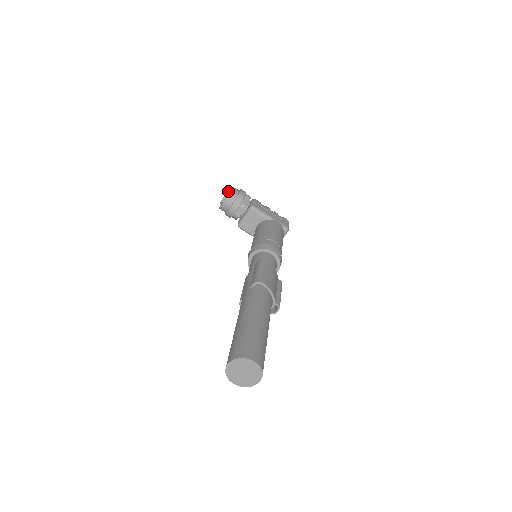
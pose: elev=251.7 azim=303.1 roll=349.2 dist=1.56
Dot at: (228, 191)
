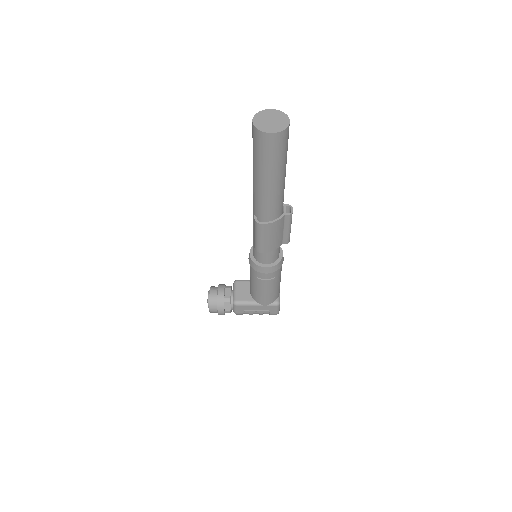
Dot at: occluded
